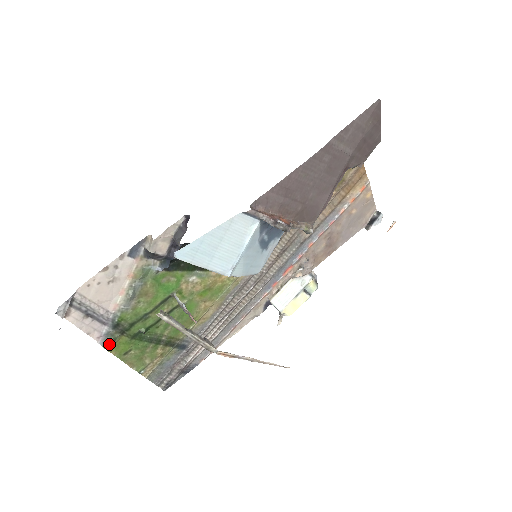
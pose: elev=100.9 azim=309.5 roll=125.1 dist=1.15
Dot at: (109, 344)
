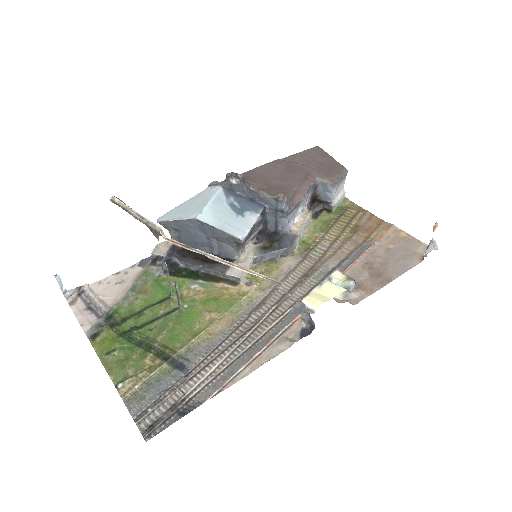
Dot at: (95, 336)
